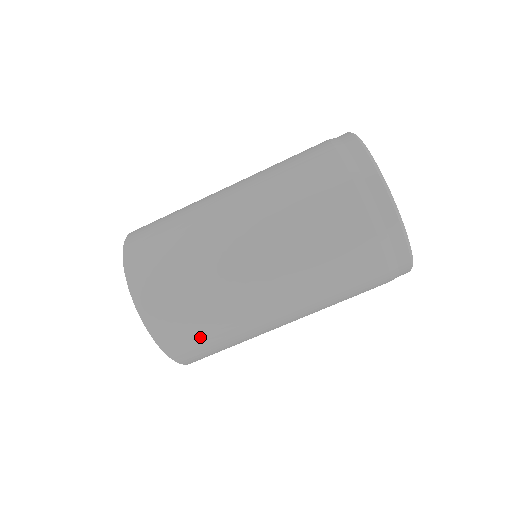
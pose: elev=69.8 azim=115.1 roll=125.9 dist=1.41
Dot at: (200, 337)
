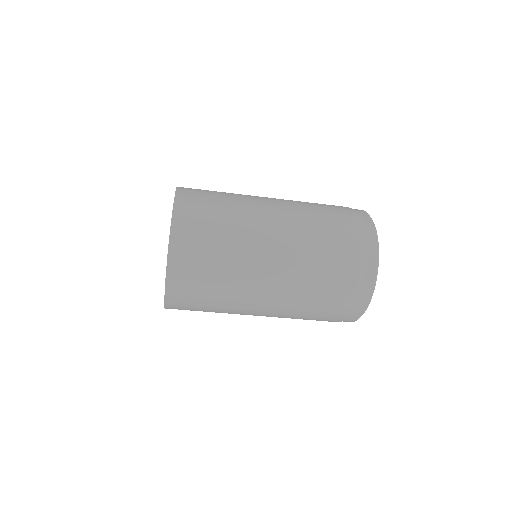
Dot at: (200, 286)
